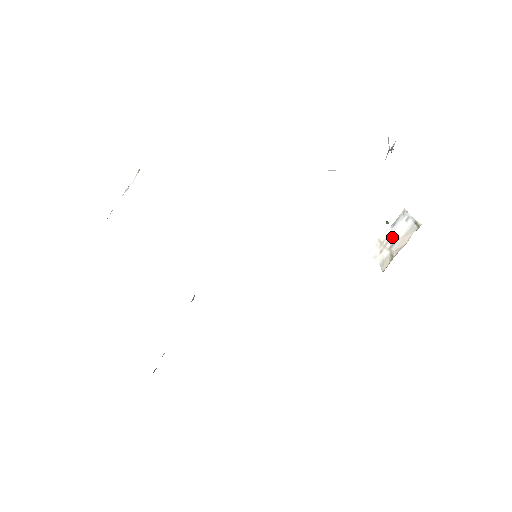
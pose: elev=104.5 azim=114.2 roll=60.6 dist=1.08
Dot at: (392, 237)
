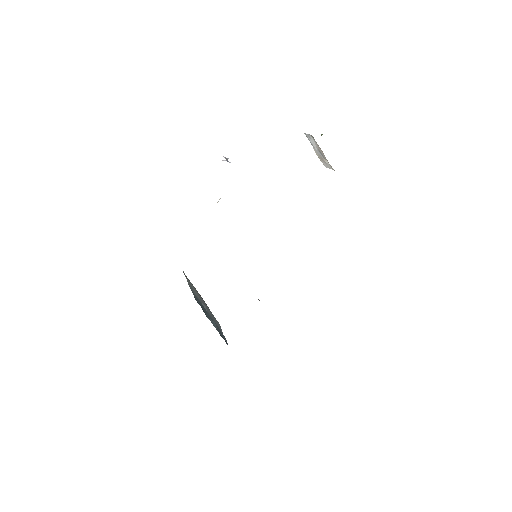
Dot at: (318, 152)
